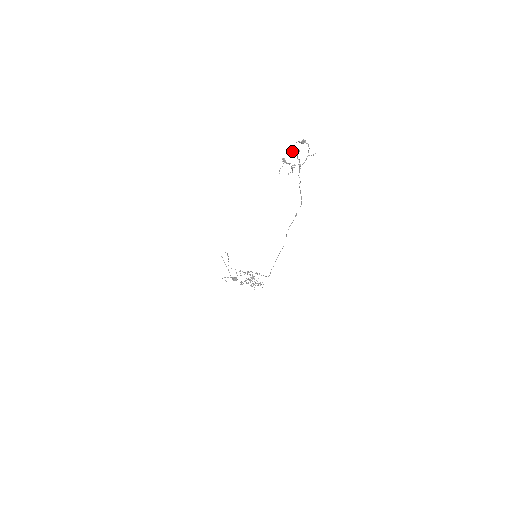
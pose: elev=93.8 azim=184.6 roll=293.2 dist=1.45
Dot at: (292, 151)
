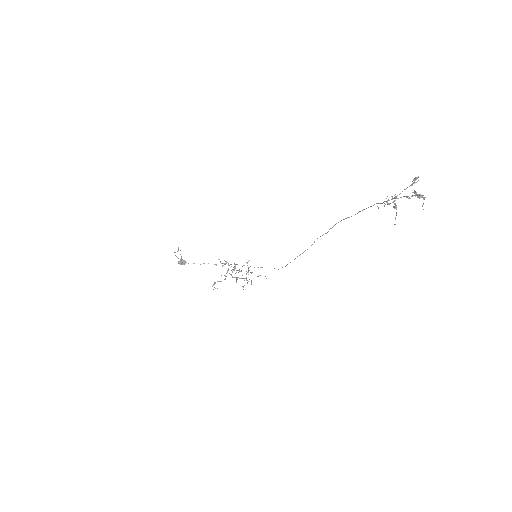
Dot at: (423, 204)
